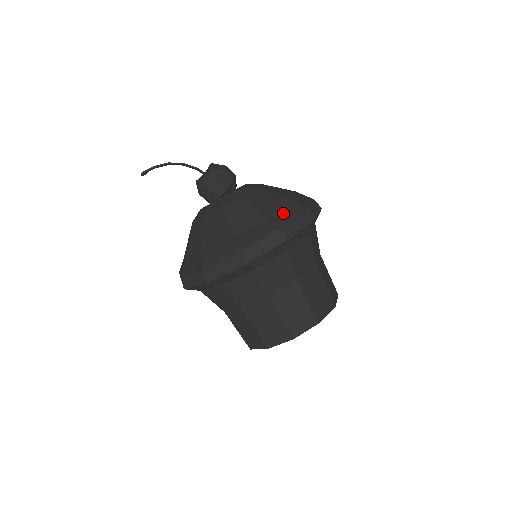
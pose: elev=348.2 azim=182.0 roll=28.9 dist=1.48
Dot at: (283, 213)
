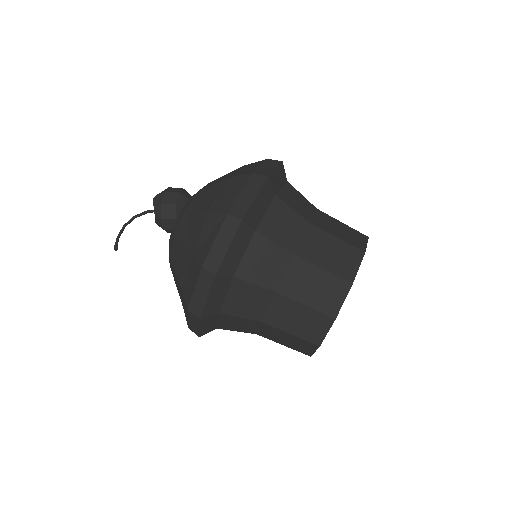
Dot at: (205, 238)
